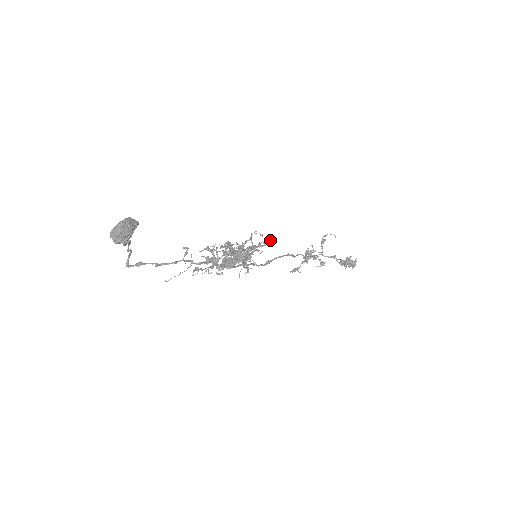
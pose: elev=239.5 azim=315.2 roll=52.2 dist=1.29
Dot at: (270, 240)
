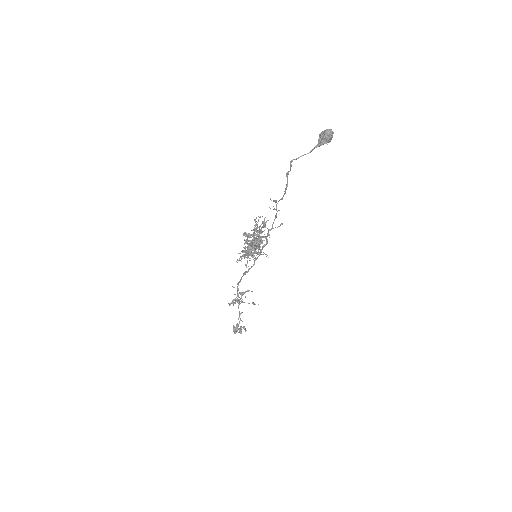
Dot at: occluded
